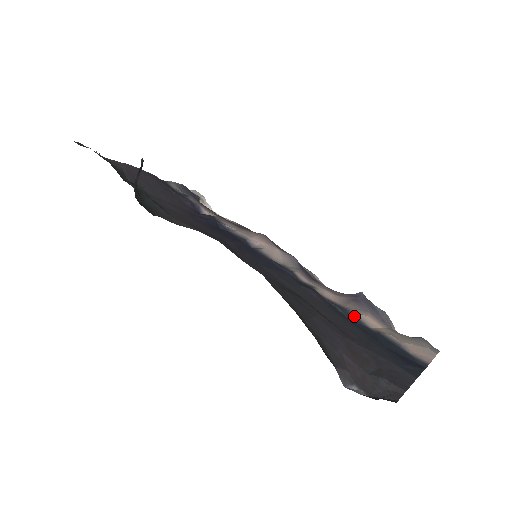
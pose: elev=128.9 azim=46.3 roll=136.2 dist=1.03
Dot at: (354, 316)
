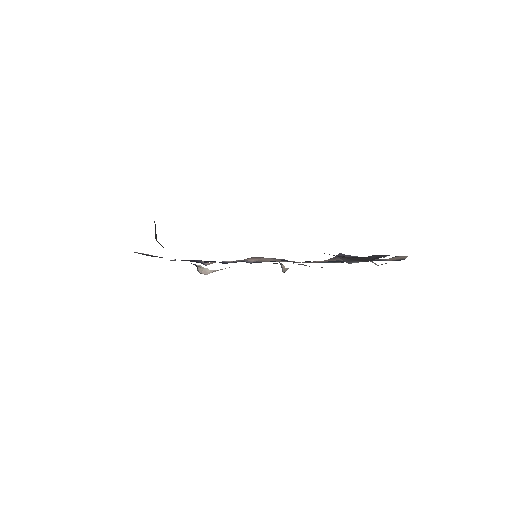
Dot at: (341, 261)
